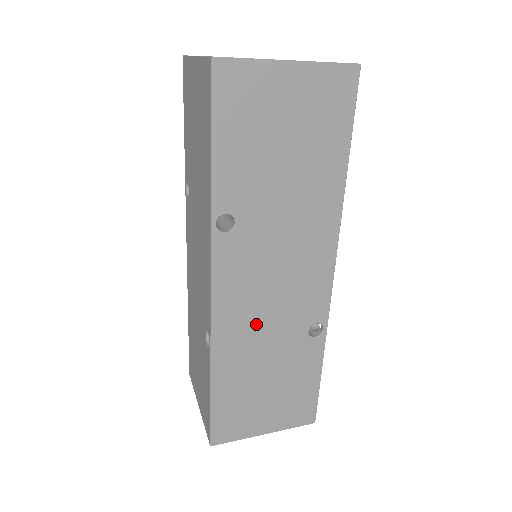
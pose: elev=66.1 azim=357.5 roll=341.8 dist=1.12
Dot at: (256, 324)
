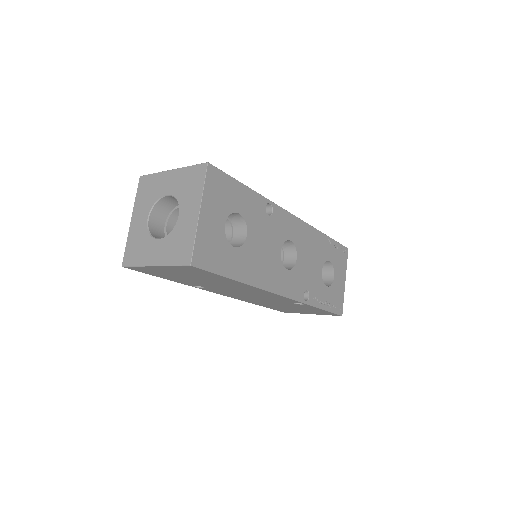
Dot at: (258, 300)
